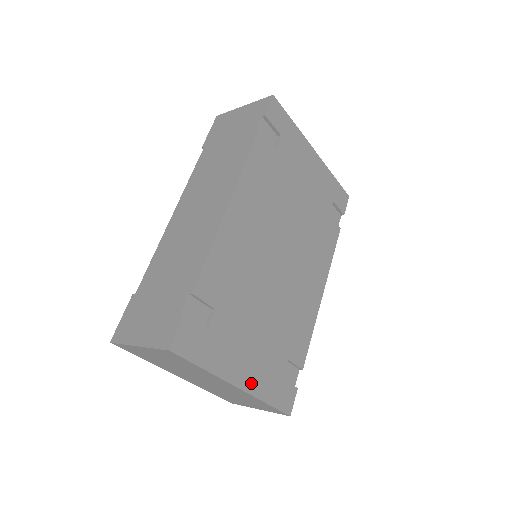
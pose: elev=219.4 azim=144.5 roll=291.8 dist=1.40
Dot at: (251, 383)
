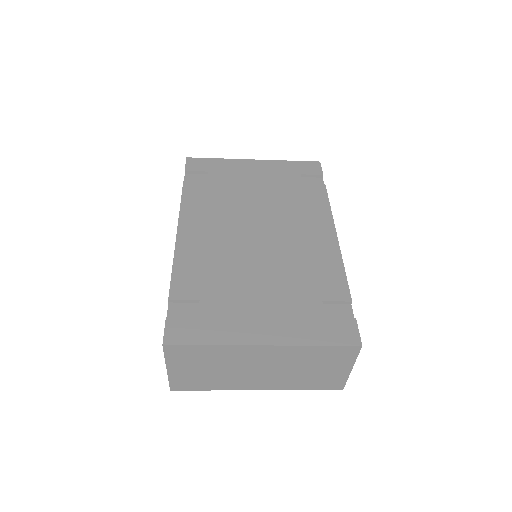
Dot at: (280, 336)
